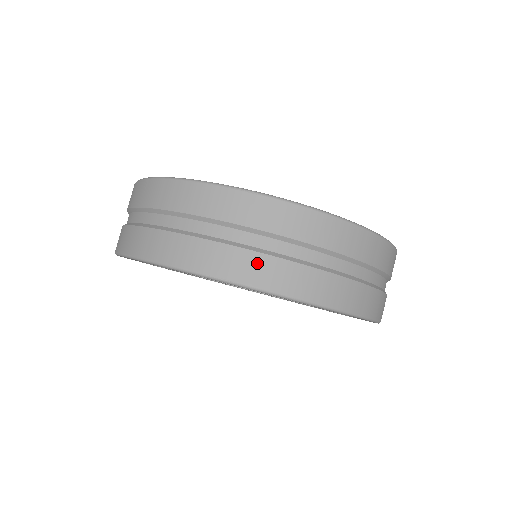
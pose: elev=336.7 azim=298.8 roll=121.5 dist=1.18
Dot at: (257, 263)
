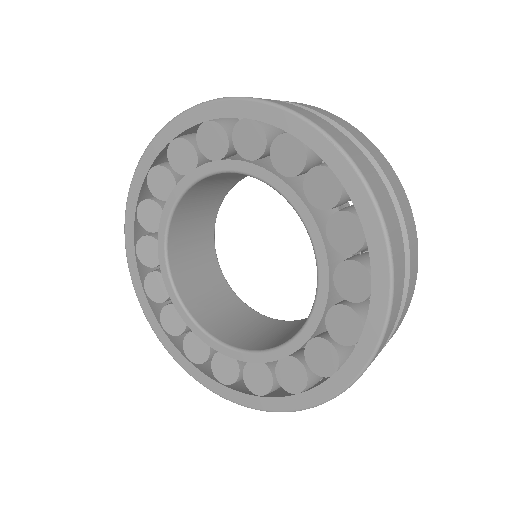
Dot at: occluded
